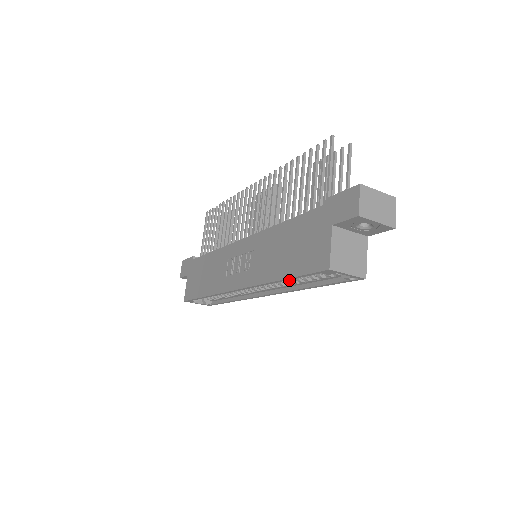
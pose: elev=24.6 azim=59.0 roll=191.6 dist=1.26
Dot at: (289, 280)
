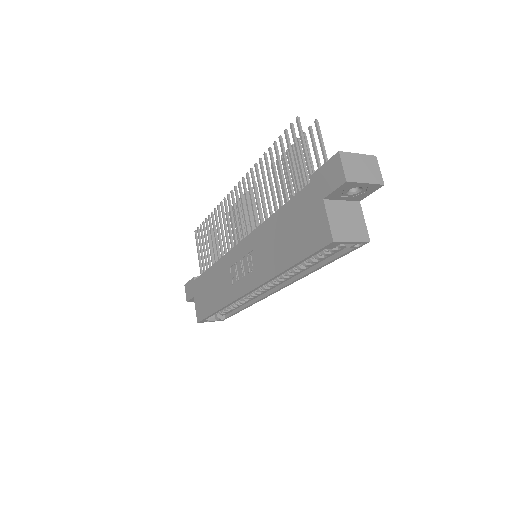
Dot at: (295, 268)
